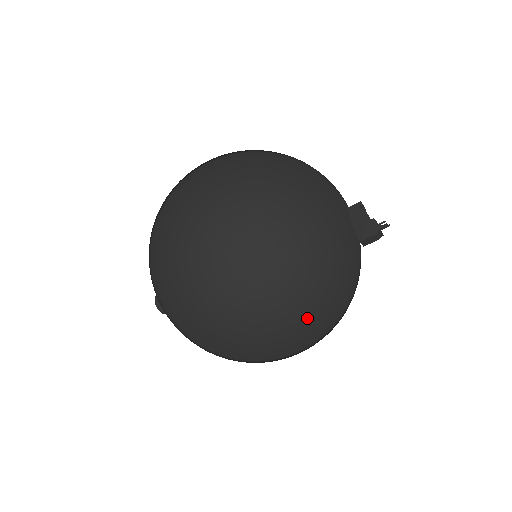
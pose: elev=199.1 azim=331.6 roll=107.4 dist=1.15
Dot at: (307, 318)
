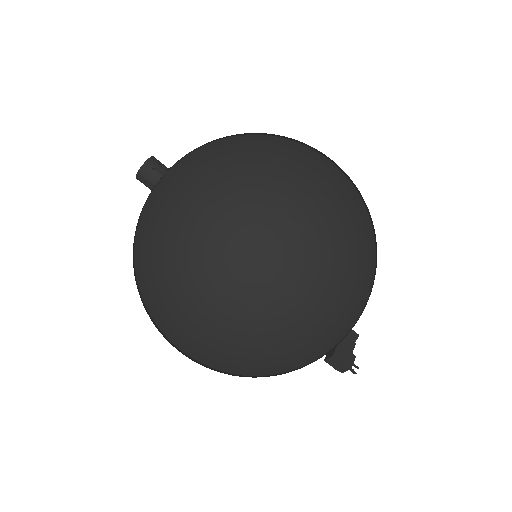
Dot at: (262, 351)
